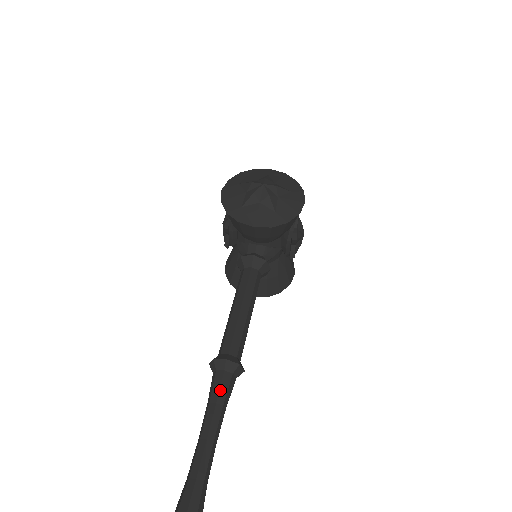
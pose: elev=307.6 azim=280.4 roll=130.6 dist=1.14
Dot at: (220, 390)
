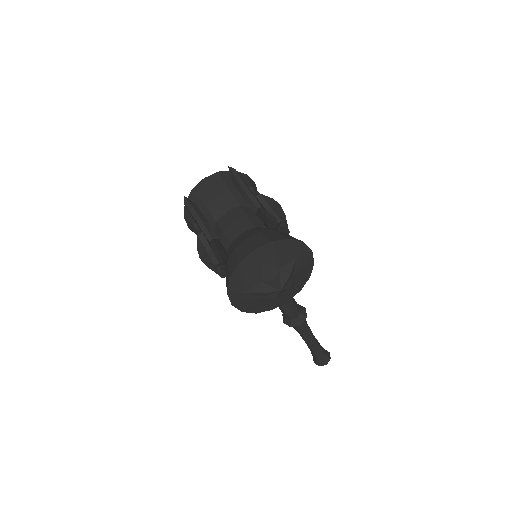
Dot at: (304, 329)
